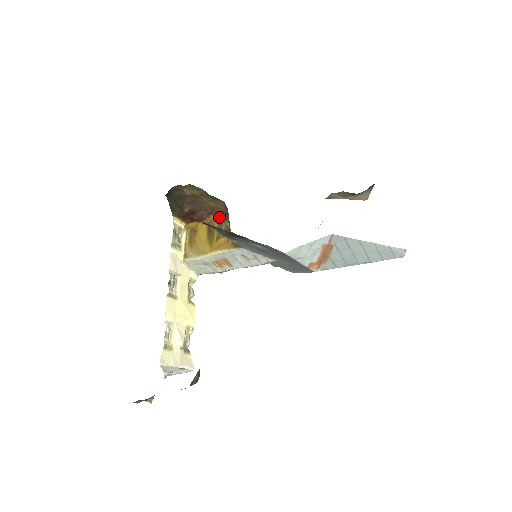
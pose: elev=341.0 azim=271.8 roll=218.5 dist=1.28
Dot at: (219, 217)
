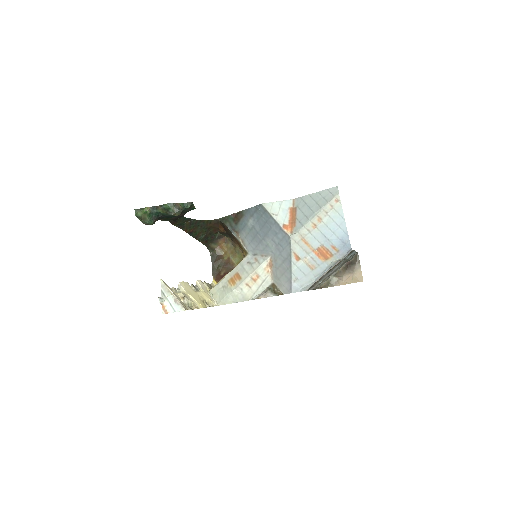
Dot at: occluded
